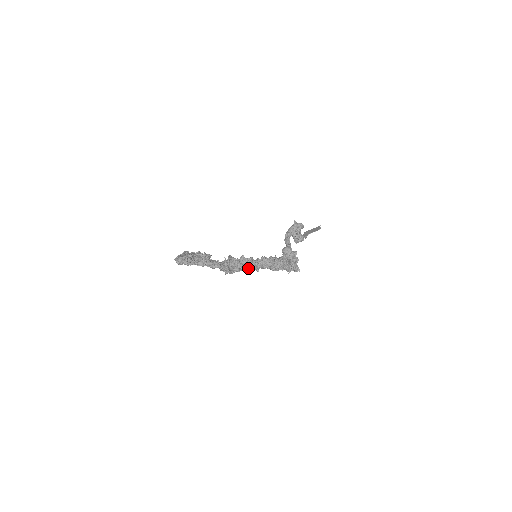
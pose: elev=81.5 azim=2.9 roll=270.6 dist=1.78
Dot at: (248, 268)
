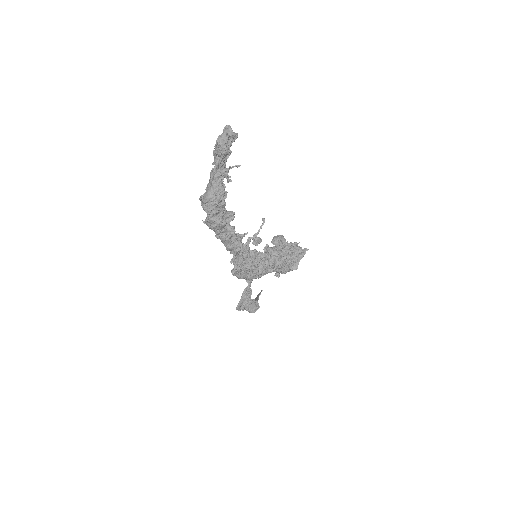
Dot at: (262, 267)
